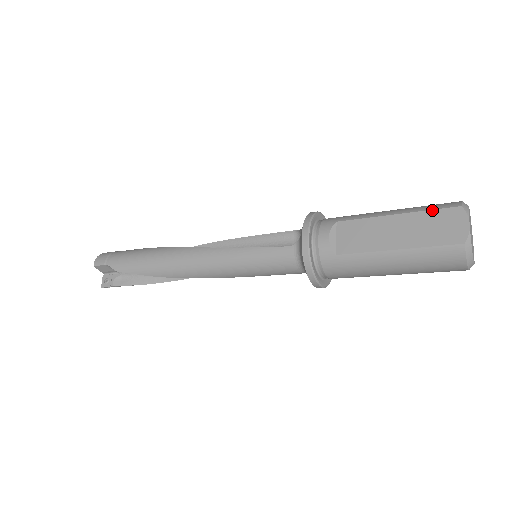
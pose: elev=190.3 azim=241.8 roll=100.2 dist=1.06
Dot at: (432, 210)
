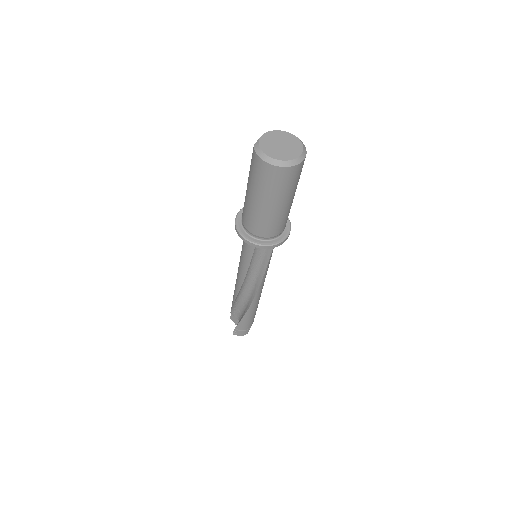
Dot at: occluded
